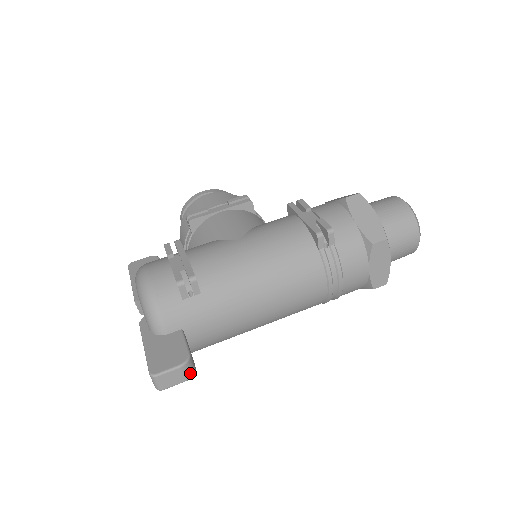
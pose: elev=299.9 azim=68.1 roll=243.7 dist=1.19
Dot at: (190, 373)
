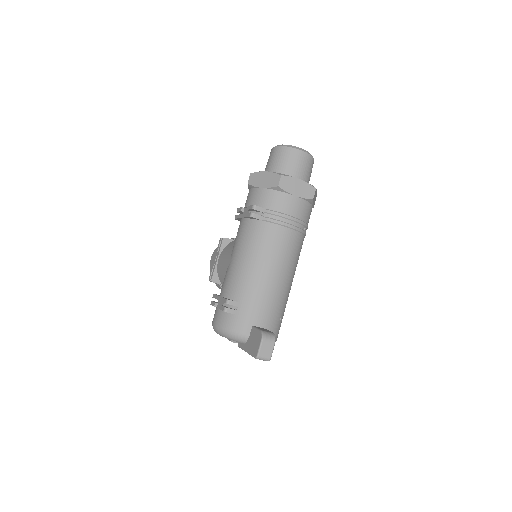
Dot at: (272, 338)
